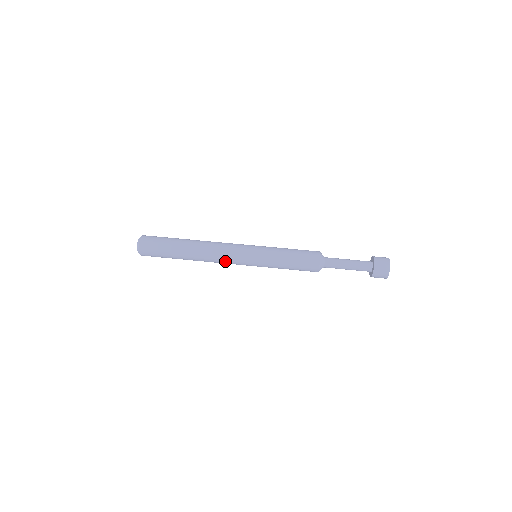
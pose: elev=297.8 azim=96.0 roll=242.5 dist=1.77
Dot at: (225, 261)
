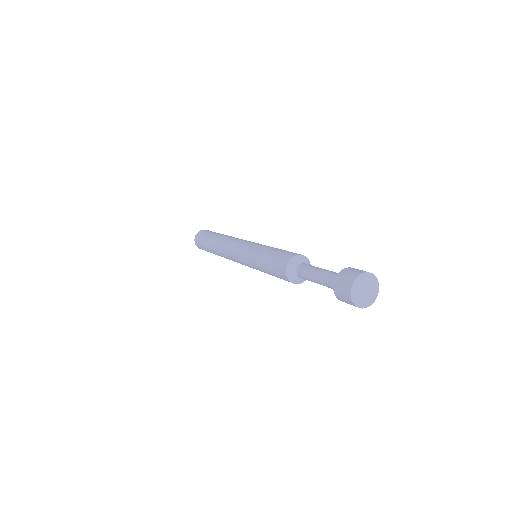
Dot at: (236, 241)
